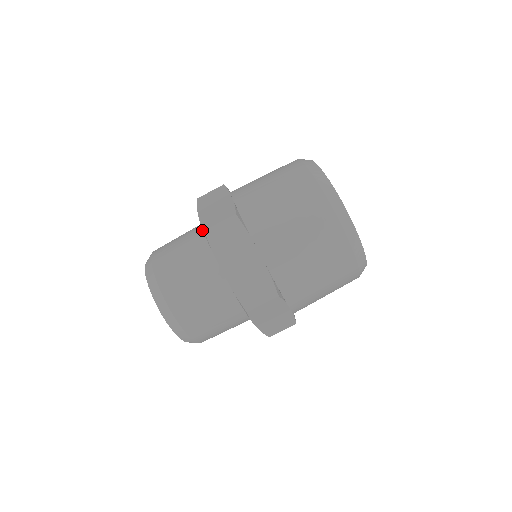
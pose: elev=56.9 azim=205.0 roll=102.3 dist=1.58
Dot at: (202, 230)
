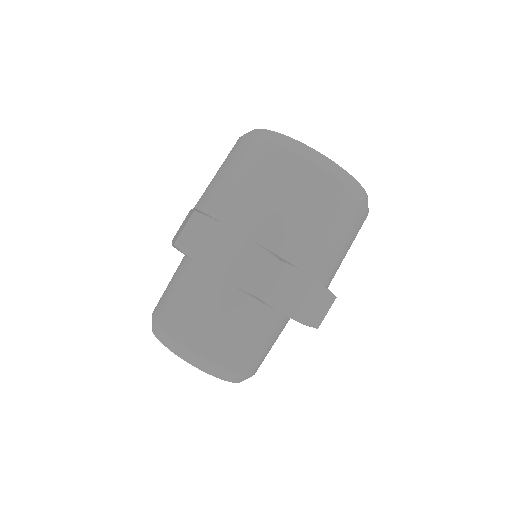
Dot at: (184, 257)
